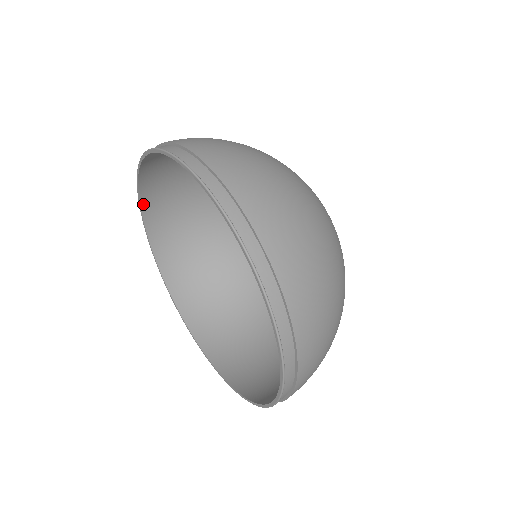
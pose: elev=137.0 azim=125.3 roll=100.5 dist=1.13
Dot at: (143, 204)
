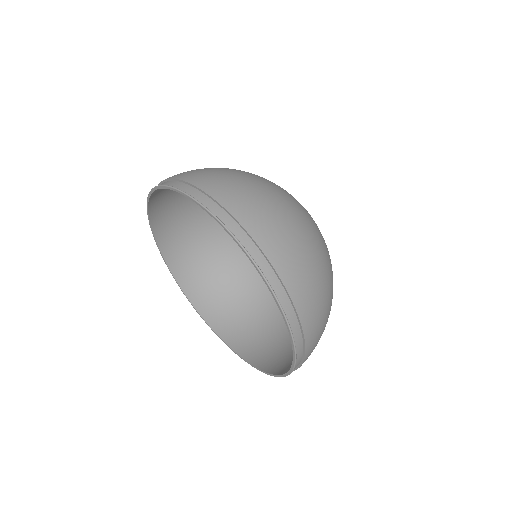
Dot at: (183, 287)
